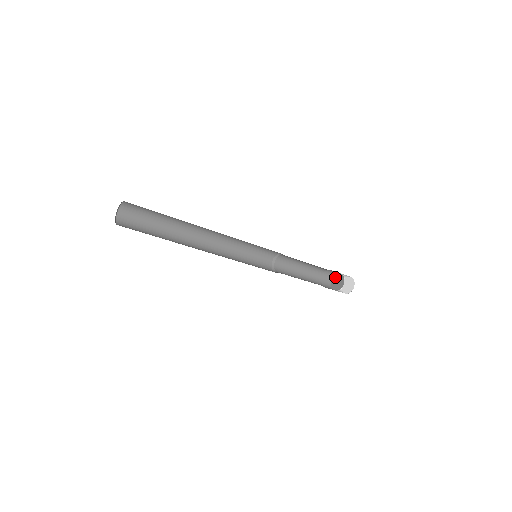
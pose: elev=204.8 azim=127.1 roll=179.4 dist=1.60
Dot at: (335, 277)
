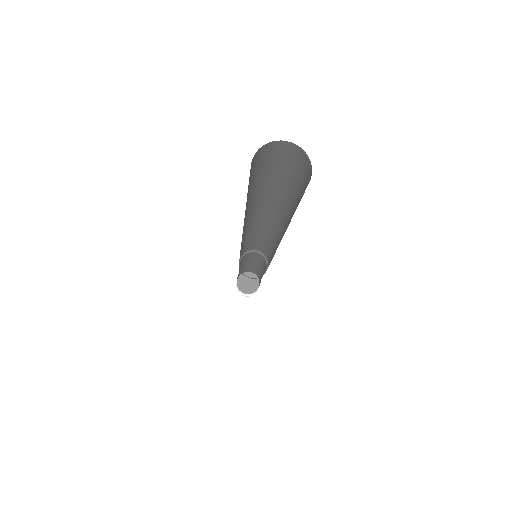
Dot at: (246, 275)
